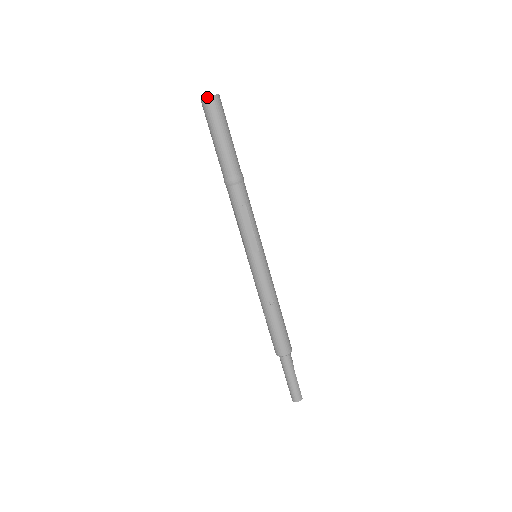
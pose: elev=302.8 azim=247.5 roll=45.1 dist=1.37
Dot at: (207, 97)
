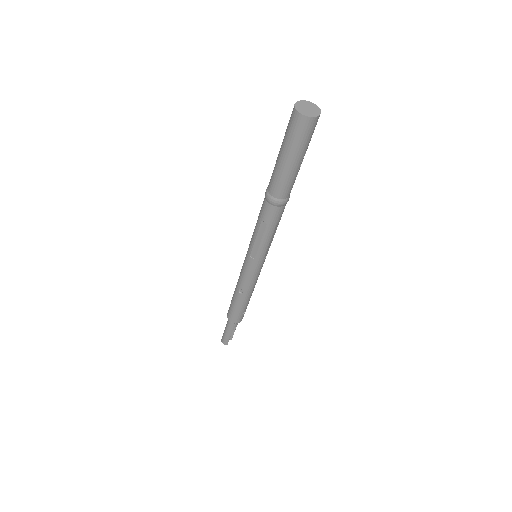
Dot at: (296, 110)
